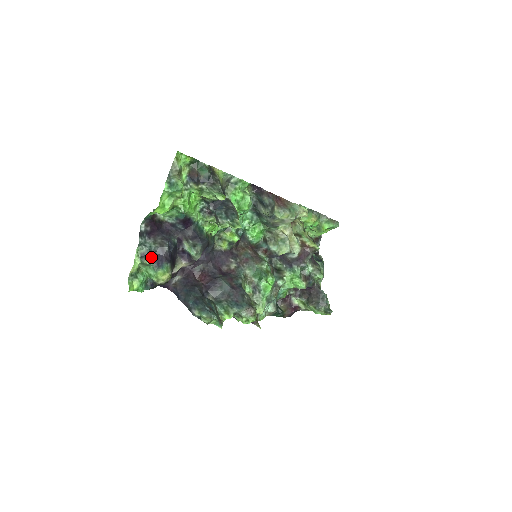
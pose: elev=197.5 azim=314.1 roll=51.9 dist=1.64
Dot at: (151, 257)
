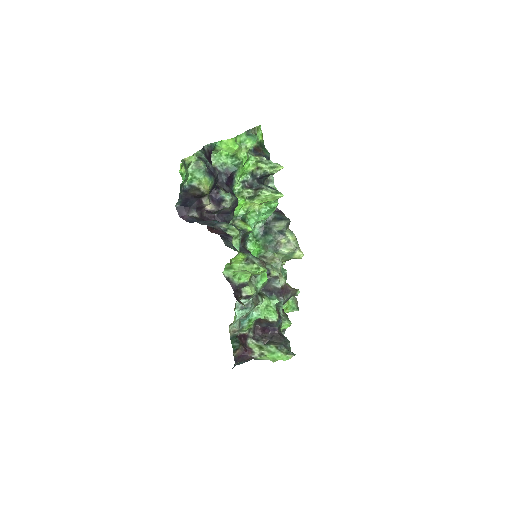
Dot at: (206, 164)
